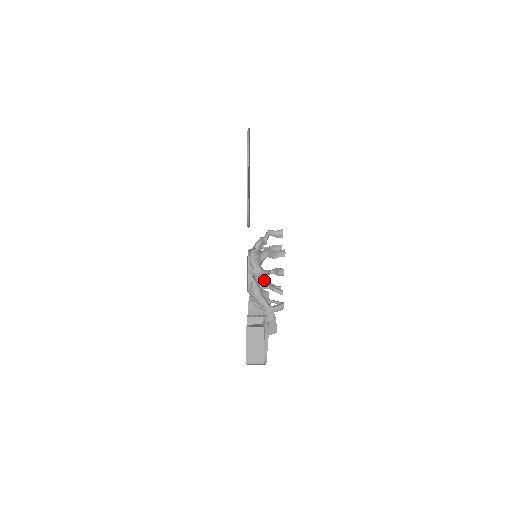
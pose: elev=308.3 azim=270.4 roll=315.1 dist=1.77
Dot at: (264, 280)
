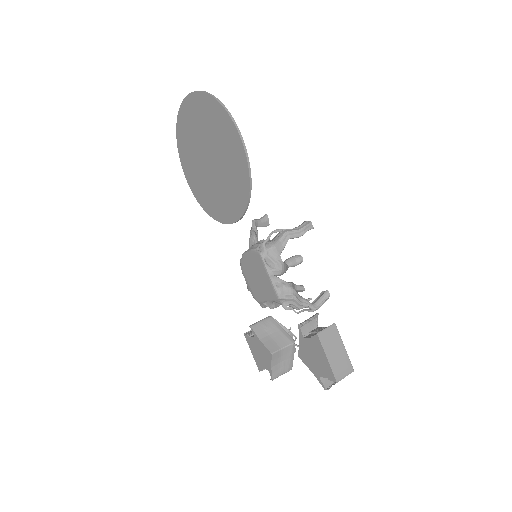
Dot at: occluded
